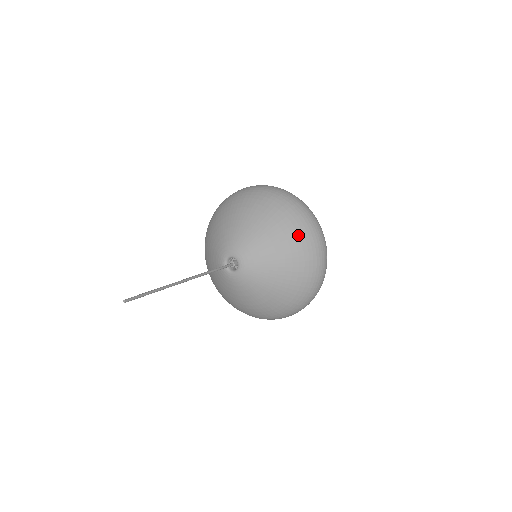
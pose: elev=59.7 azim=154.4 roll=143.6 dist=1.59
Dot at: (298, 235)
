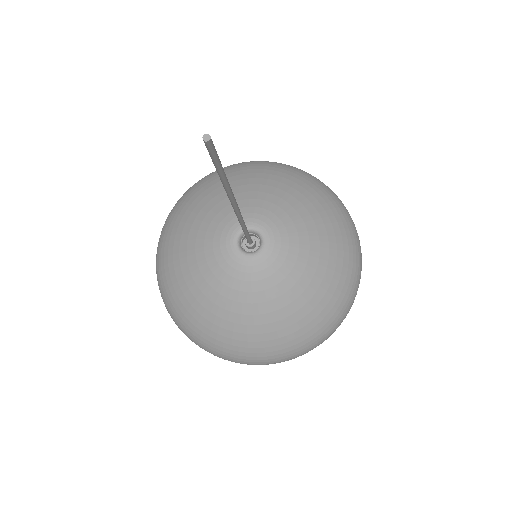
Dot at: (341, 292)
